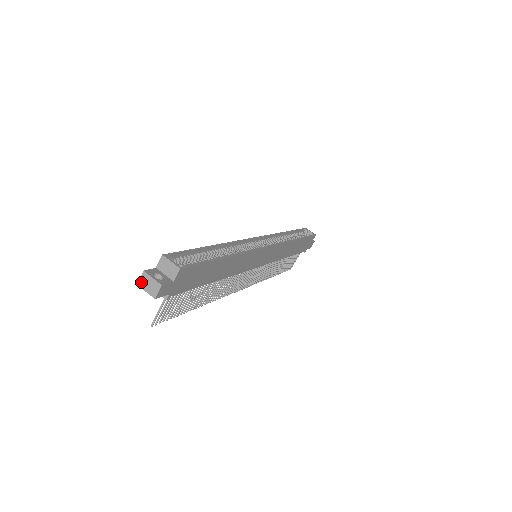
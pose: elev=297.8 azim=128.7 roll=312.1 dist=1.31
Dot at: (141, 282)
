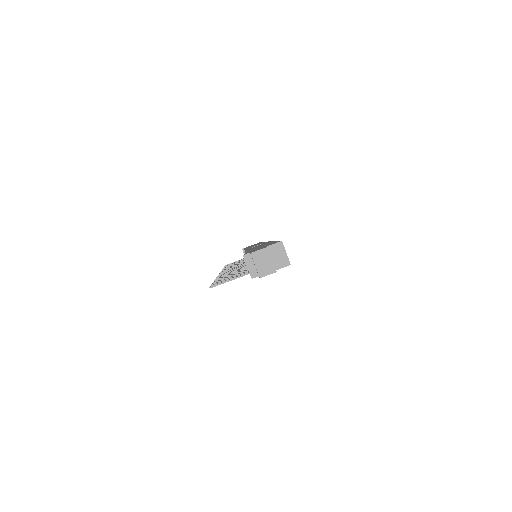
Dot at: (257, 254)
